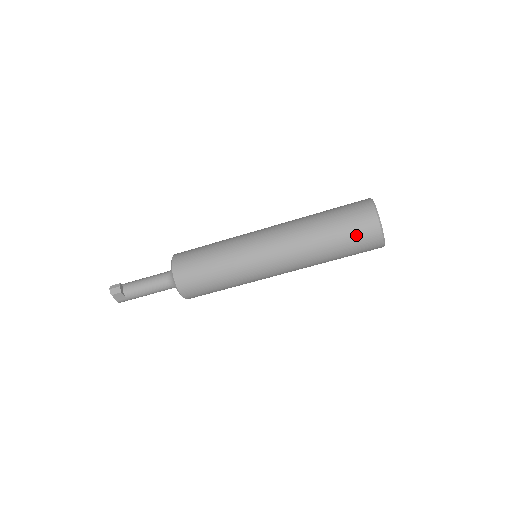
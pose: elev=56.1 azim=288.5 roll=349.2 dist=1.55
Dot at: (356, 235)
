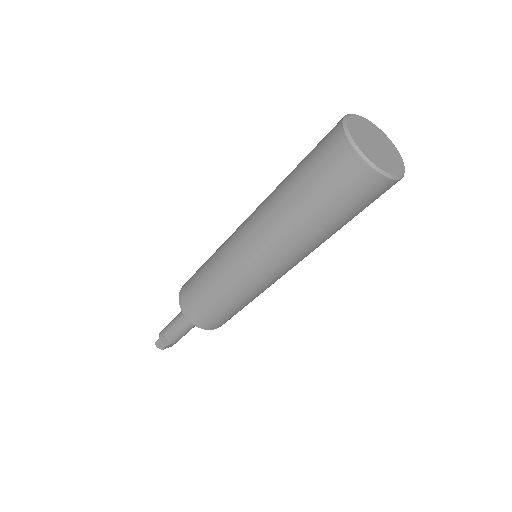
Dot at: (356, 201)
